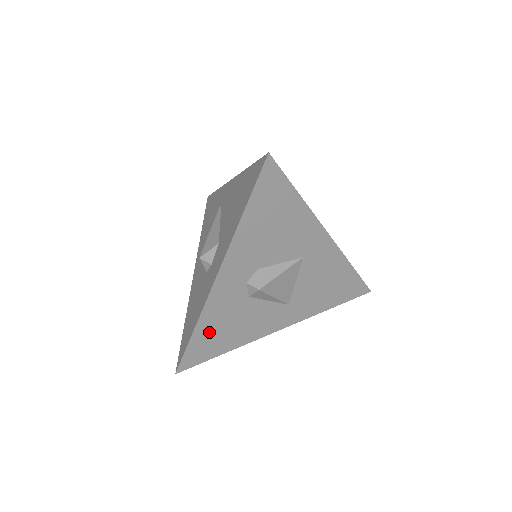
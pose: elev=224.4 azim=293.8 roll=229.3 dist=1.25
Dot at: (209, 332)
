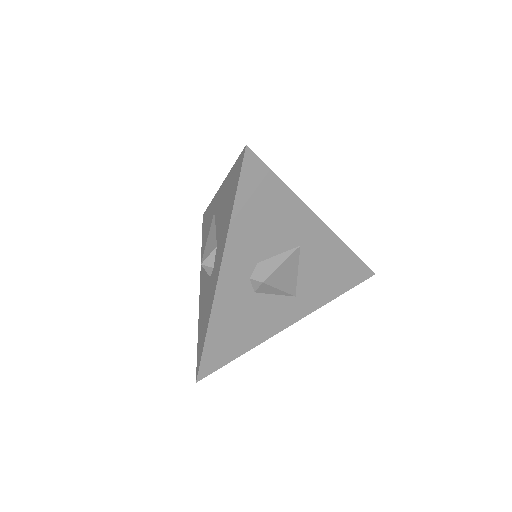
Dot at: (222, 334)
